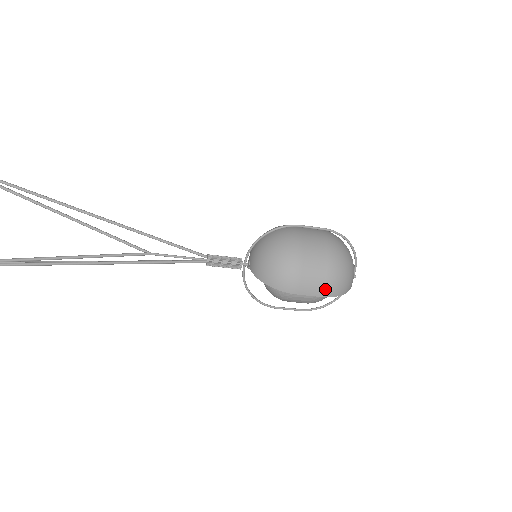
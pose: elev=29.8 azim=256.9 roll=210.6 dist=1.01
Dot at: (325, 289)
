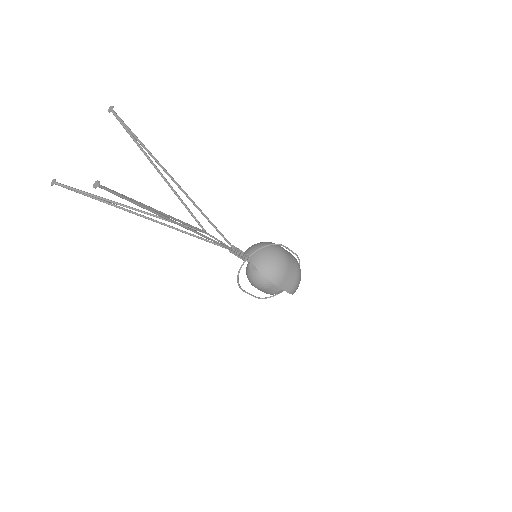
Dot at: (291, 288)
